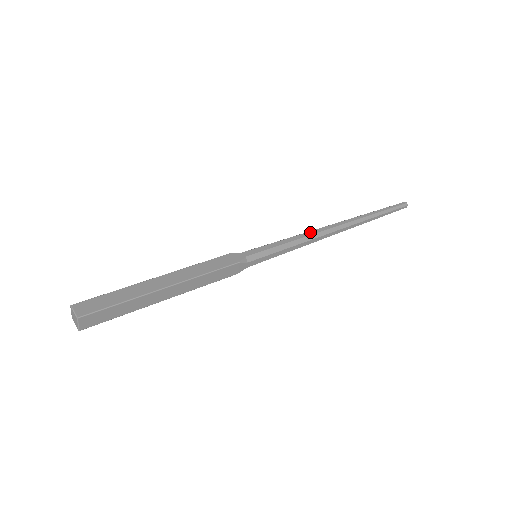
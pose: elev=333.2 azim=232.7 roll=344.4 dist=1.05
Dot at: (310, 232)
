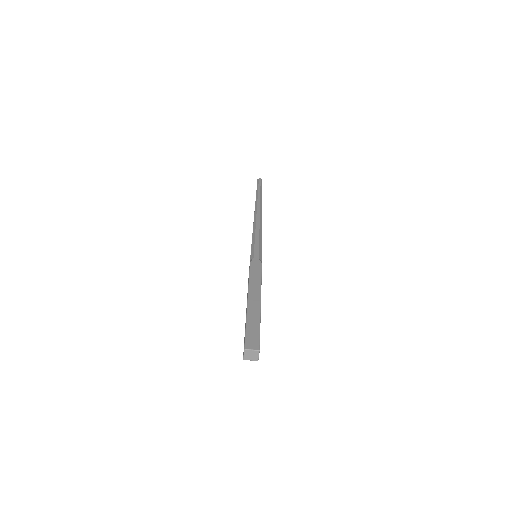
Dot at: (257, 224)
